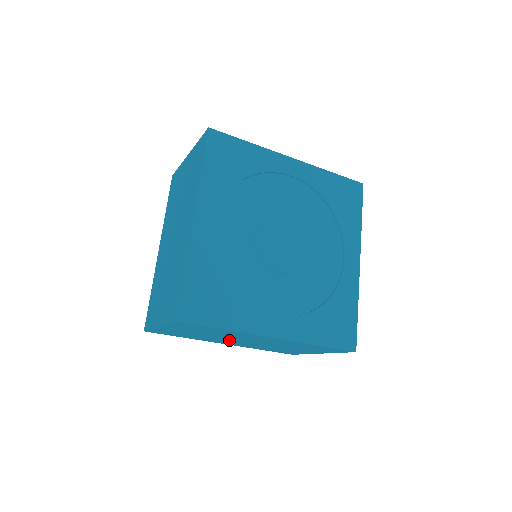
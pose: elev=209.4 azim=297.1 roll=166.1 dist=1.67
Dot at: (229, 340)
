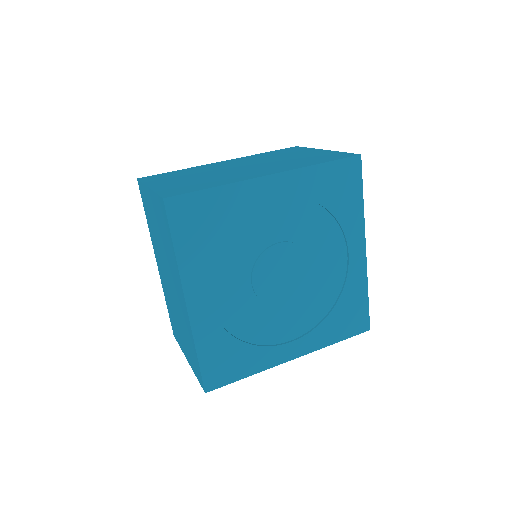
Dot at: (163, 264)
